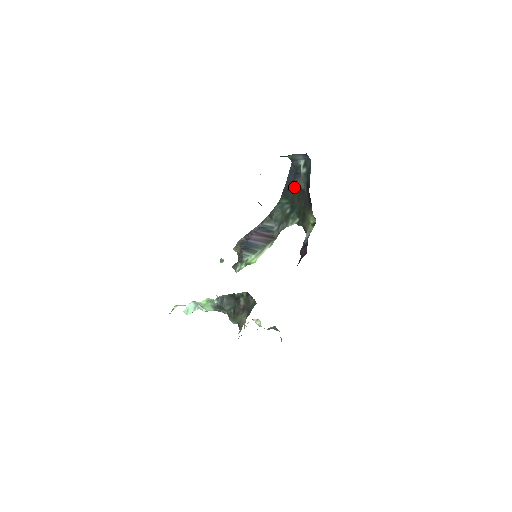
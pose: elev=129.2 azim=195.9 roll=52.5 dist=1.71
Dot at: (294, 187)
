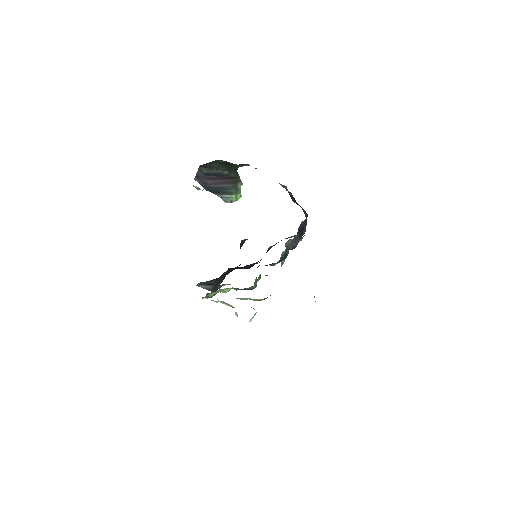
Dot at: occluded
